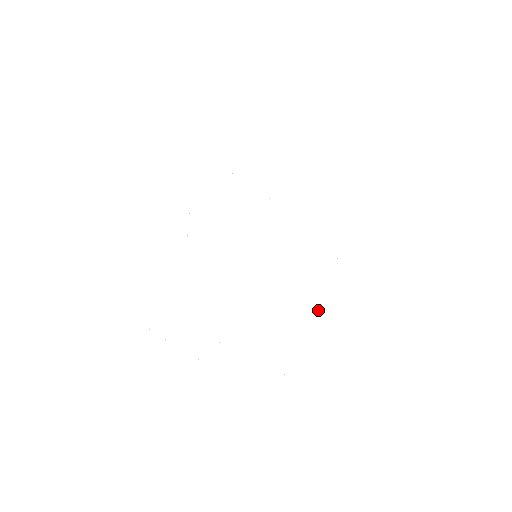
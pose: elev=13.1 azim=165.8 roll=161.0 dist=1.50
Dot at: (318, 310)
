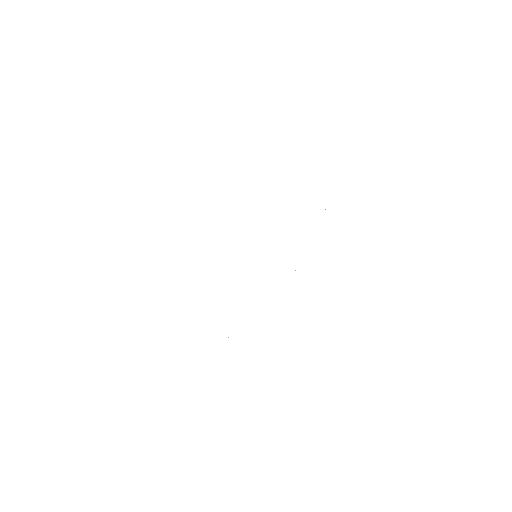
Dot at: occluded
